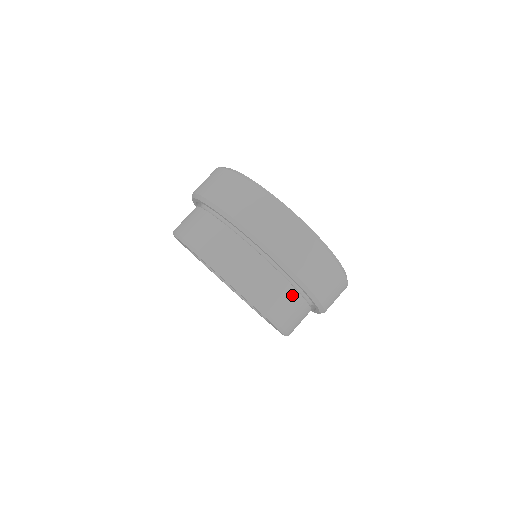
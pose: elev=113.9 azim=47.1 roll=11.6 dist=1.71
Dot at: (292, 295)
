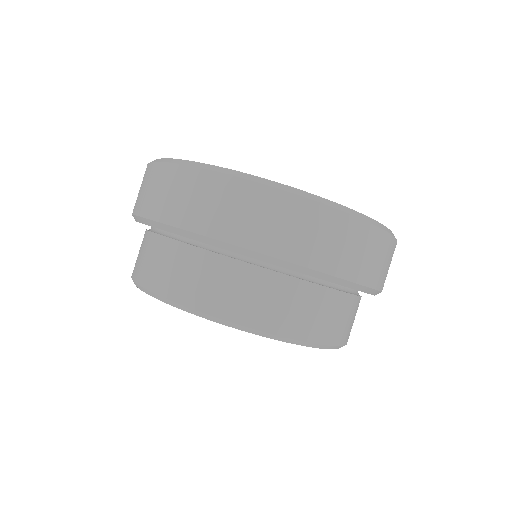
Dot at: (327, 298)
